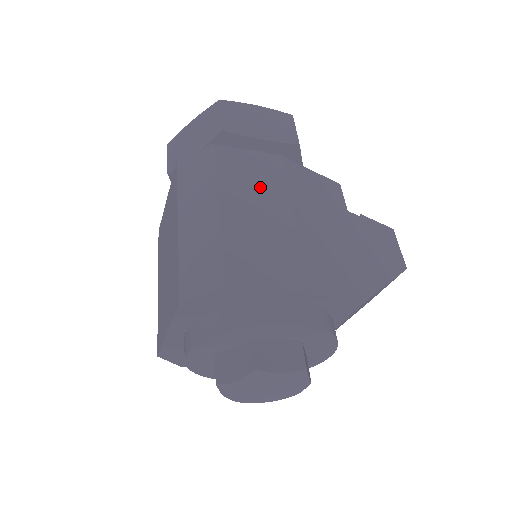
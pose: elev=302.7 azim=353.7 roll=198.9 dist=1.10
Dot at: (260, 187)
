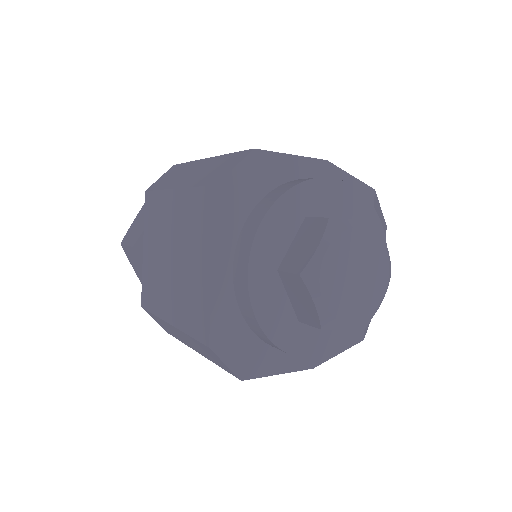
Dot at: occluded
